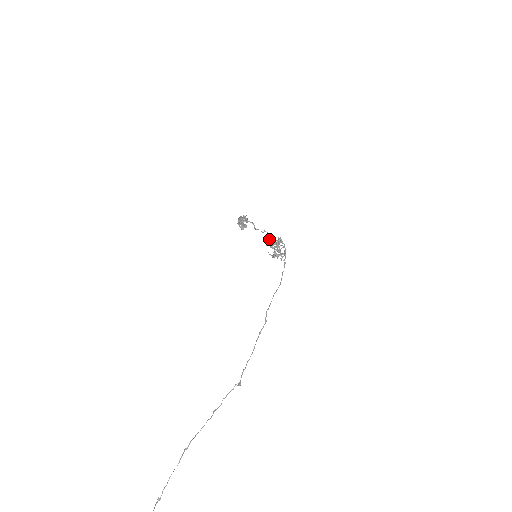
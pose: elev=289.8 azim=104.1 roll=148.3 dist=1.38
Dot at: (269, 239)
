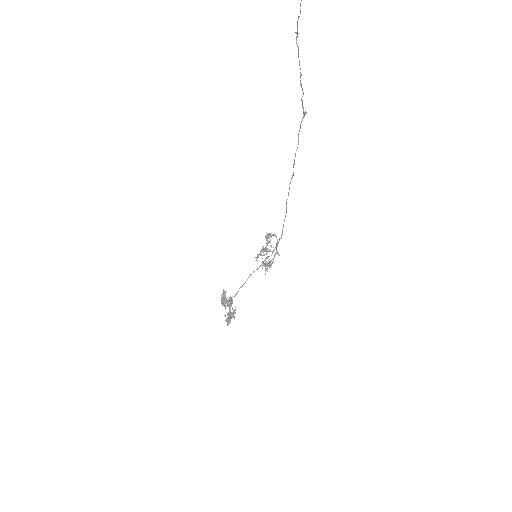
Dot at: (256, 257)
